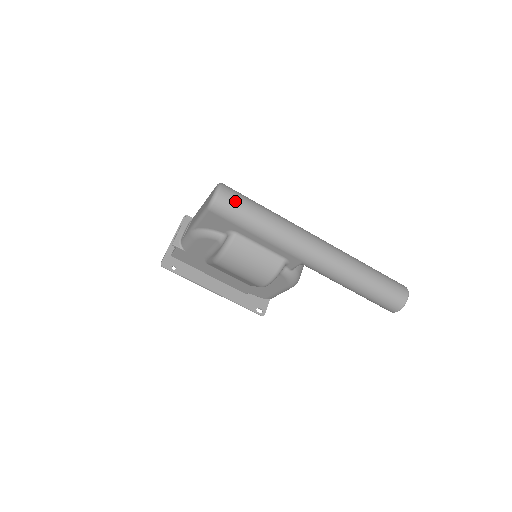
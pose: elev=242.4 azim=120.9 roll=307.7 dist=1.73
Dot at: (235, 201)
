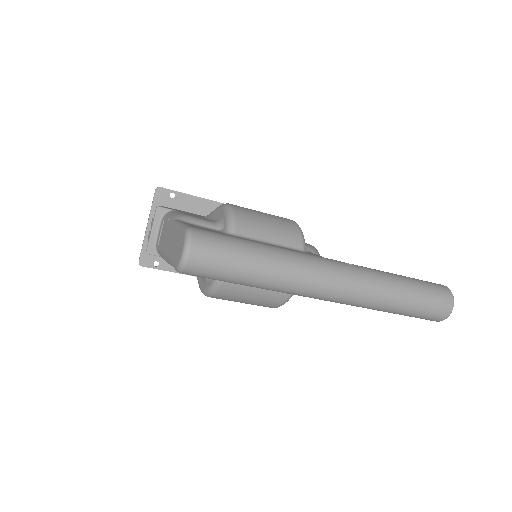
Dot at: (214, 262)
